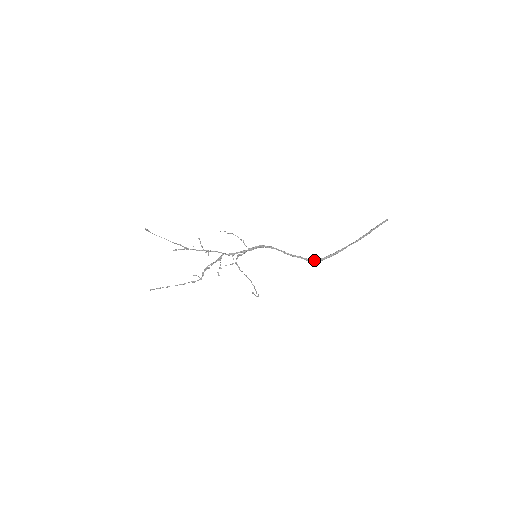
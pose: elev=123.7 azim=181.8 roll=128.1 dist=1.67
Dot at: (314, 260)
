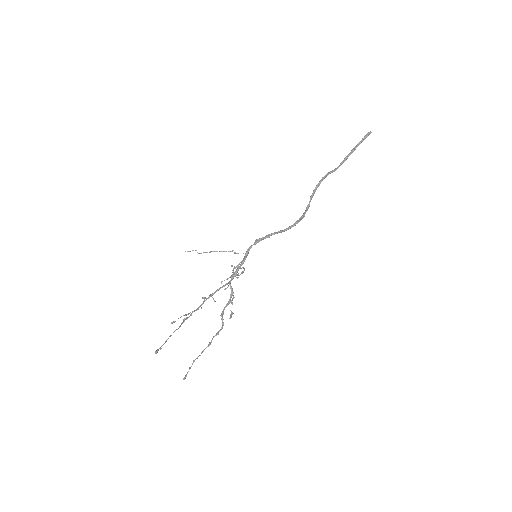
Dot at: (305, 212)
